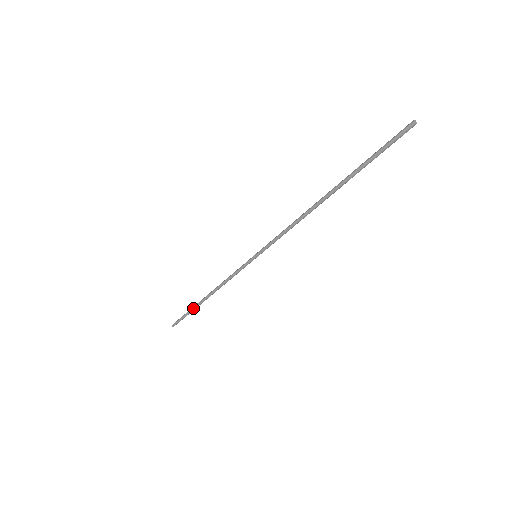
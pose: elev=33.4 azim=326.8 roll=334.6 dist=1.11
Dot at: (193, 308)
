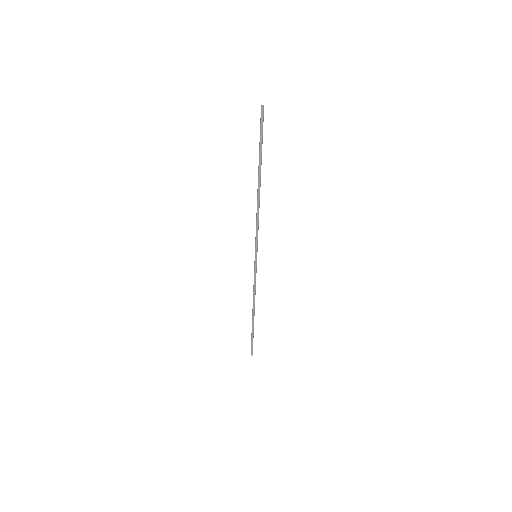
Dot at: (252, 328)
